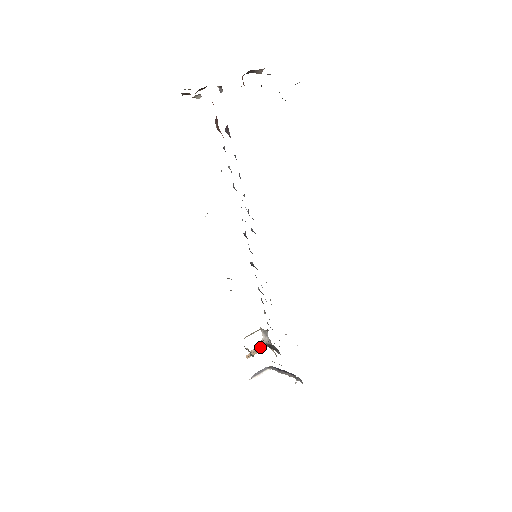
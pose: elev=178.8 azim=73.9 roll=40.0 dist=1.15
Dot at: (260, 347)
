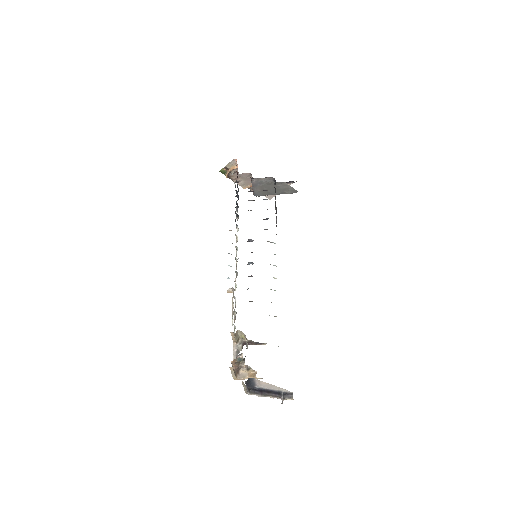
Dot at: (240, 361)
